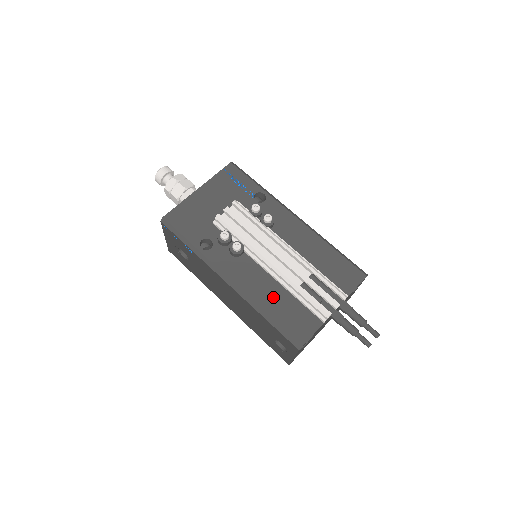
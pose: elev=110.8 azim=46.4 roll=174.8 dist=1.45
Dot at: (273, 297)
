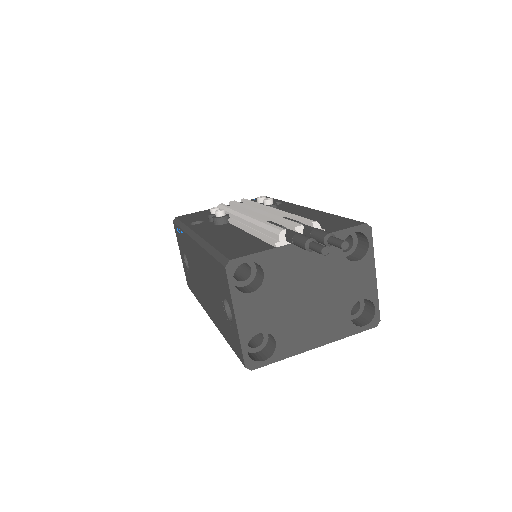
Dot at: (230, 238)
